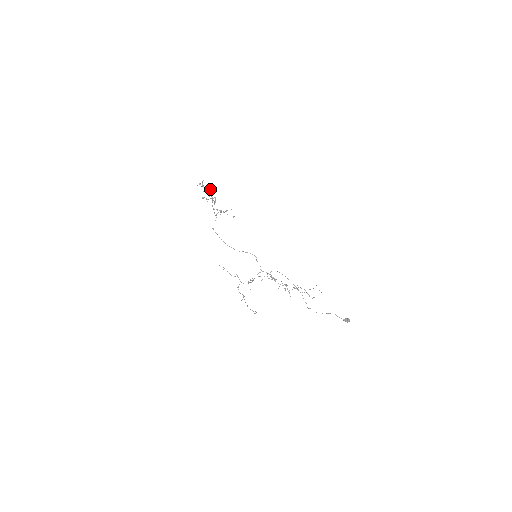
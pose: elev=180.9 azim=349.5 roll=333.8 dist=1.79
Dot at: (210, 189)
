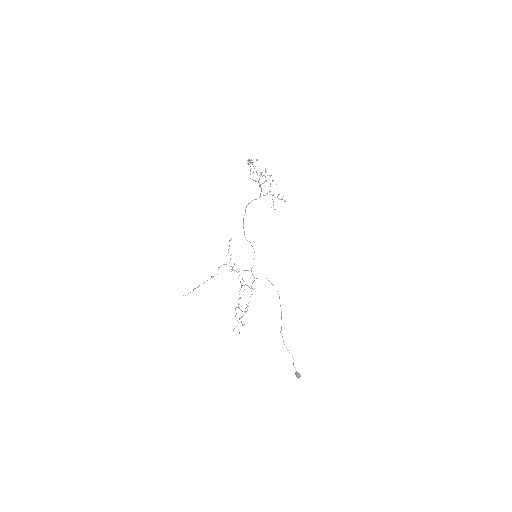
Dot at: occluded
